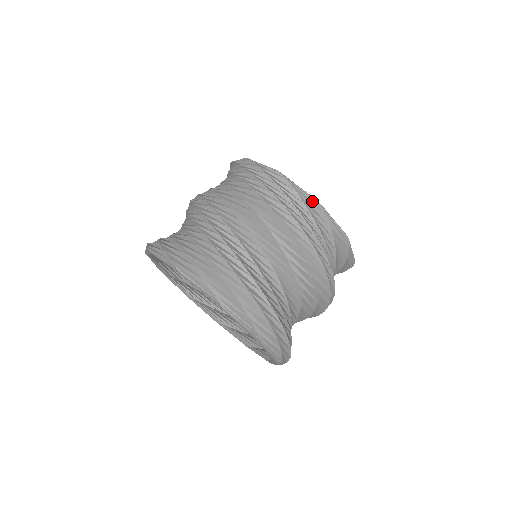
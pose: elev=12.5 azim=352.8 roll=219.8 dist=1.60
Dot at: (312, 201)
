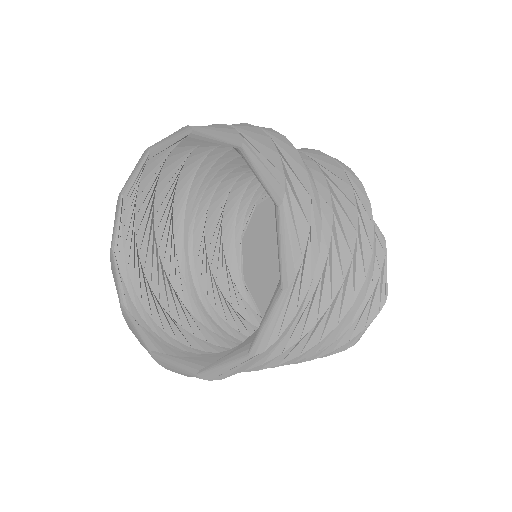
Dot at: occluded
